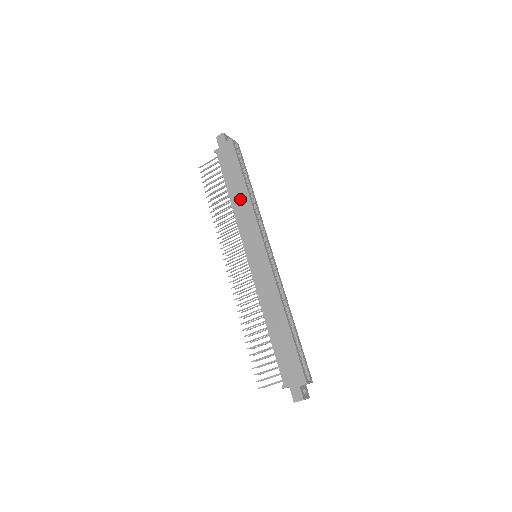
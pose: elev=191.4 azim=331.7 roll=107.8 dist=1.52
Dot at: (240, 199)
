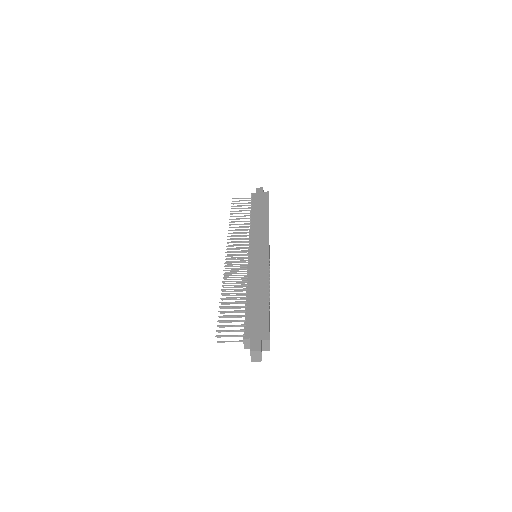
Dot at: (260, 220)
